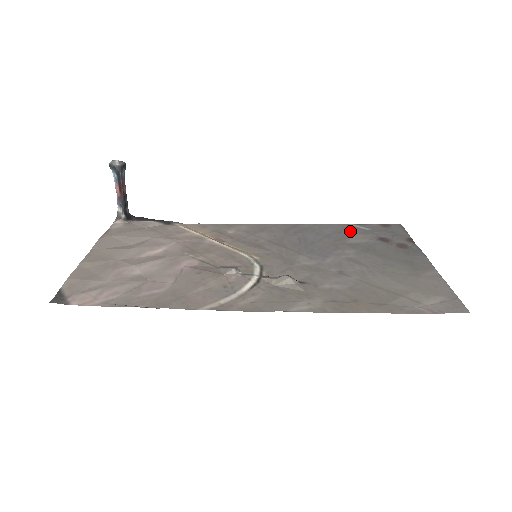
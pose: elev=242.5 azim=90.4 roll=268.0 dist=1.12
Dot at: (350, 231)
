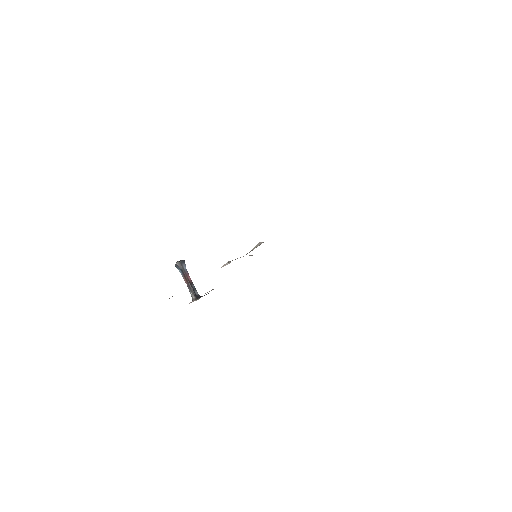
Dot at: occluded
